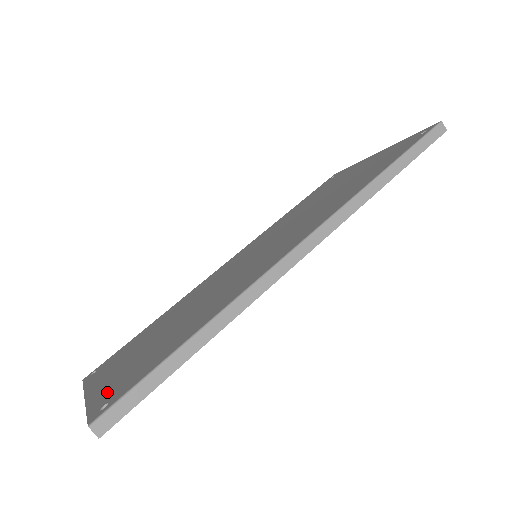
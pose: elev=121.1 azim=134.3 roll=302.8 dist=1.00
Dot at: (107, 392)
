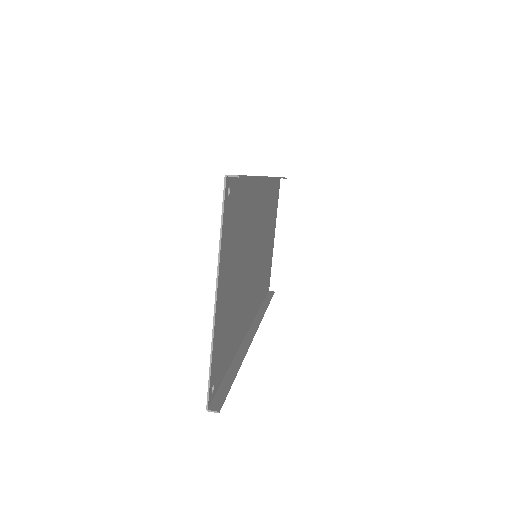
Dot at: (225, 232)
